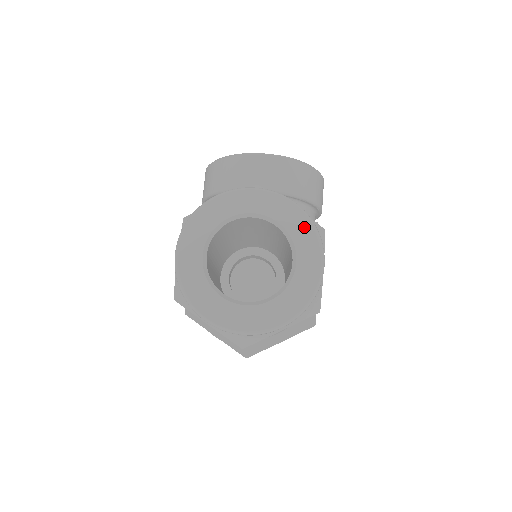
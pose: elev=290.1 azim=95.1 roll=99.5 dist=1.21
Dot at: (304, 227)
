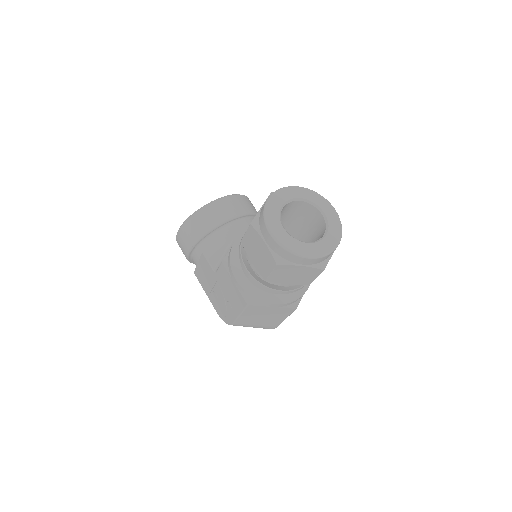
Dot at: (315, 196)
